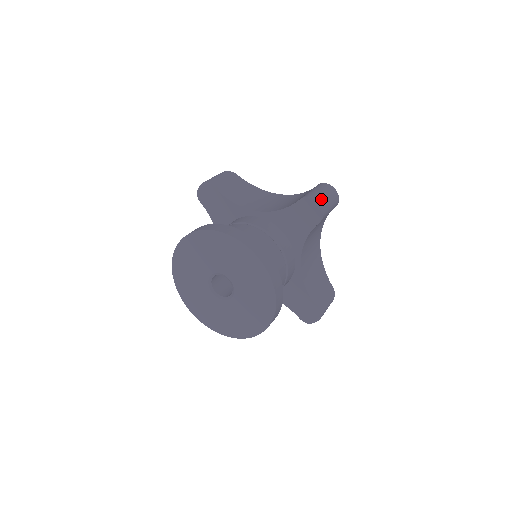
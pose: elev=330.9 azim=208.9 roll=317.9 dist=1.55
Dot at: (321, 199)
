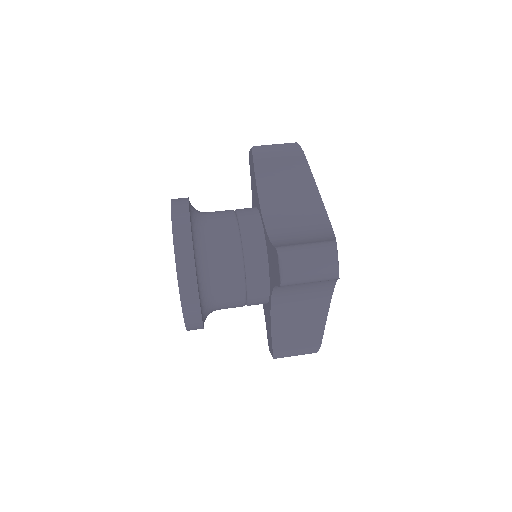
Dot at: (290, 266)
